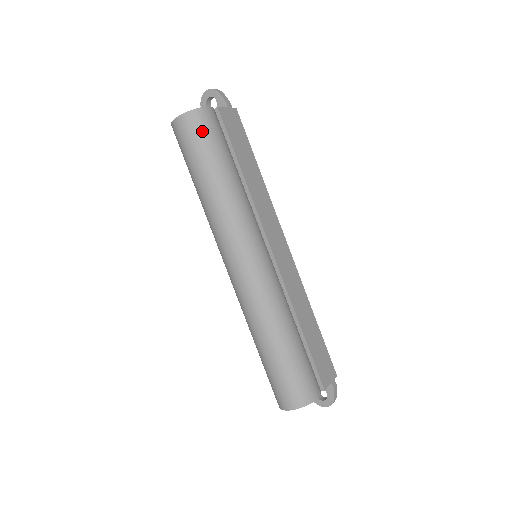
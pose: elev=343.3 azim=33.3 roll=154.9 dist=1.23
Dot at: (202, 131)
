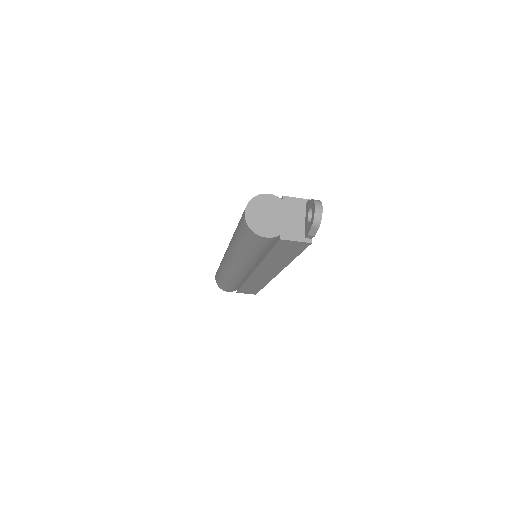
Dot at: occluded
